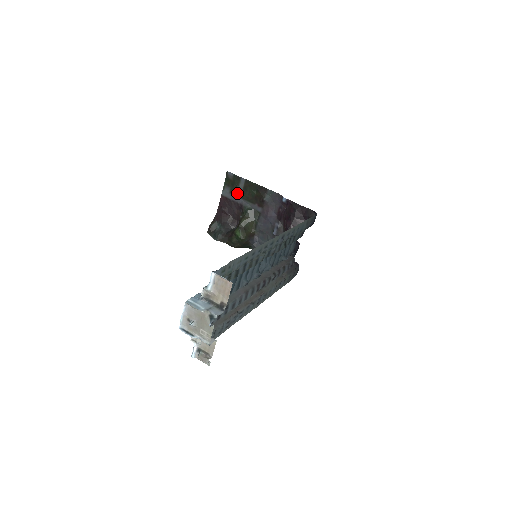
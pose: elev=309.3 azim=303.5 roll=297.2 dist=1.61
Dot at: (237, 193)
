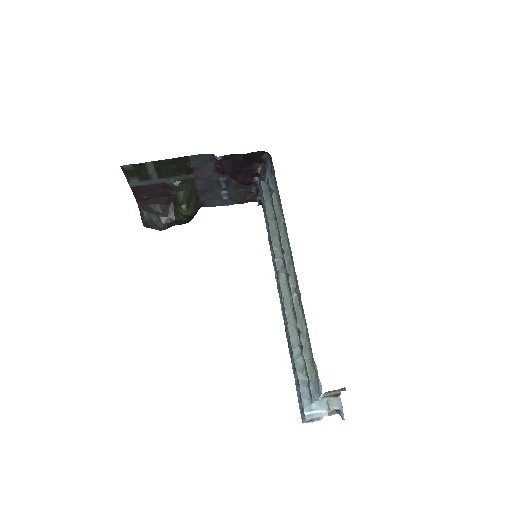
Dot at: (150, 177)
